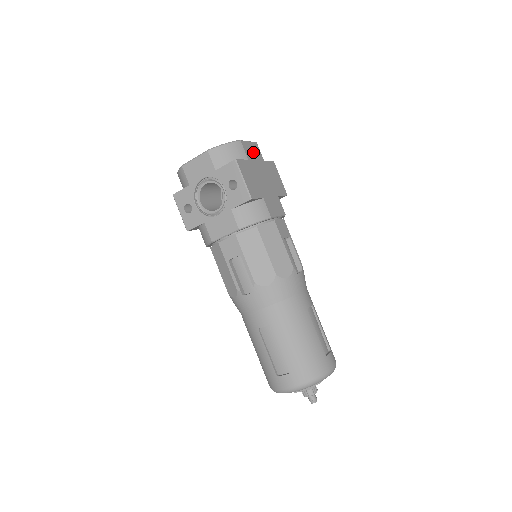
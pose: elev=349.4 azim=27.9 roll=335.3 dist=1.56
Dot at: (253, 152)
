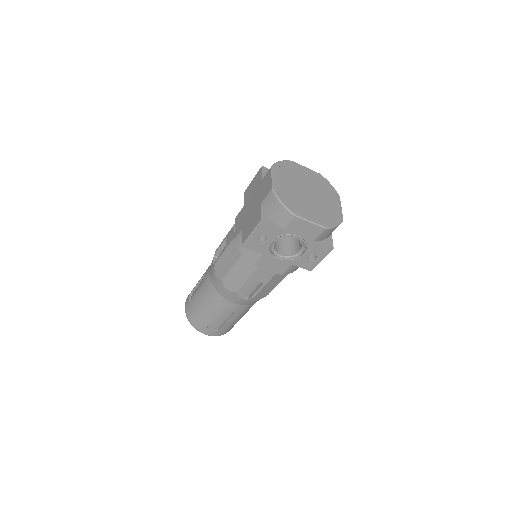
Dot at: occluded
